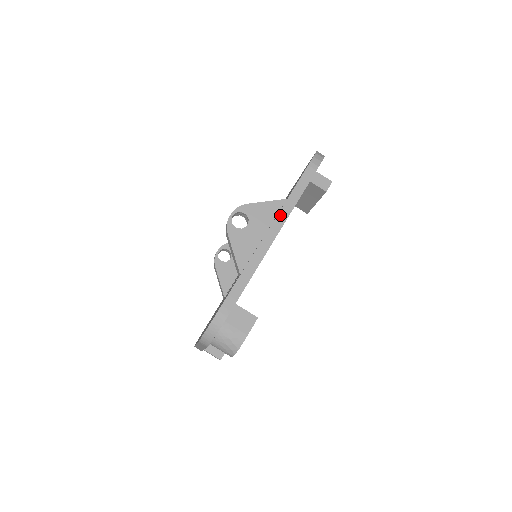
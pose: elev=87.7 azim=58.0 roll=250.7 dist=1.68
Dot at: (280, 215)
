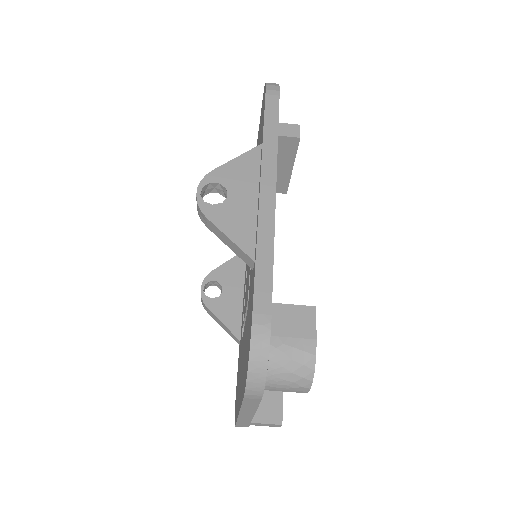
Dot at: (265, 161)
